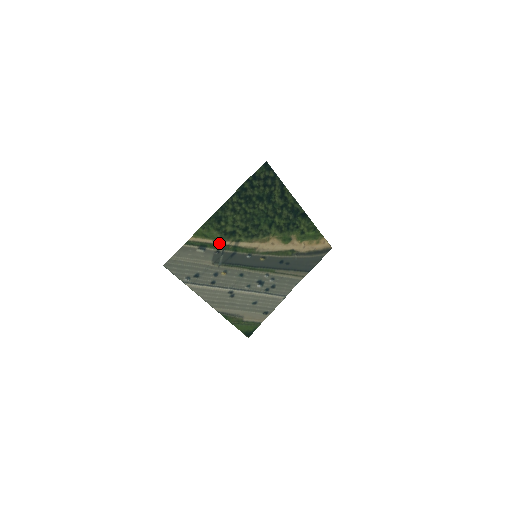
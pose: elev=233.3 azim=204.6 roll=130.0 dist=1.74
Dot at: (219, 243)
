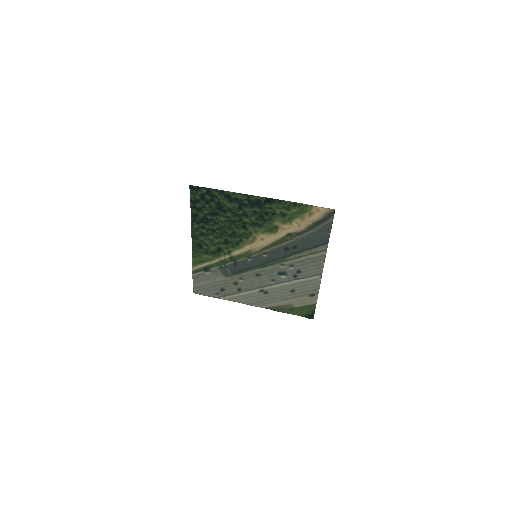
Dot at: (216, 261)
